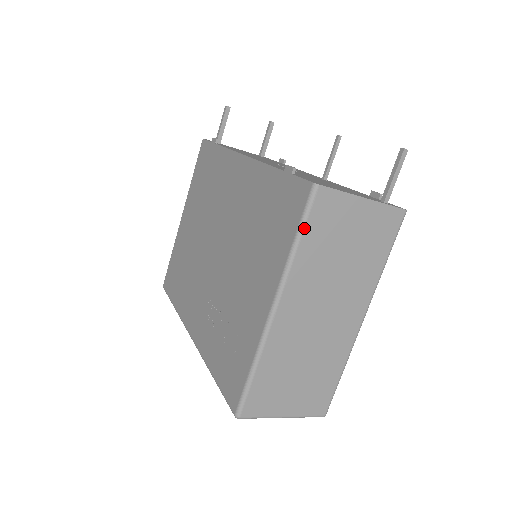
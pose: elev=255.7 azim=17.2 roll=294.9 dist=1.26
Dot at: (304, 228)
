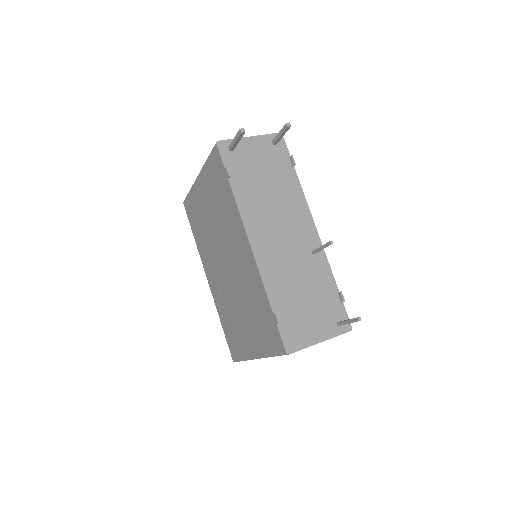
Dot at: occluded
